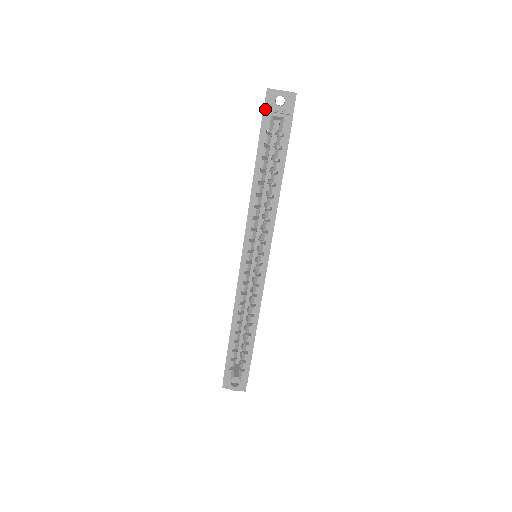
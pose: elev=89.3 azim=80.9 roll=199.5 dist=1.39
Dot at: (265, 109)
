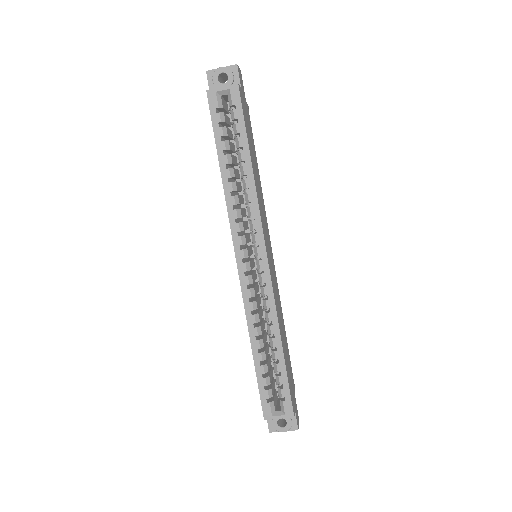
Dot at: occluded
